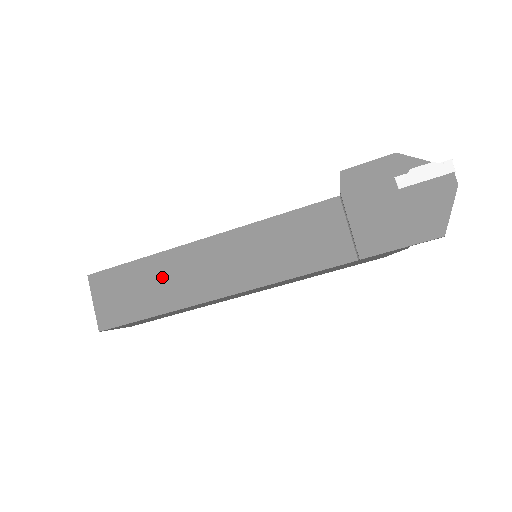
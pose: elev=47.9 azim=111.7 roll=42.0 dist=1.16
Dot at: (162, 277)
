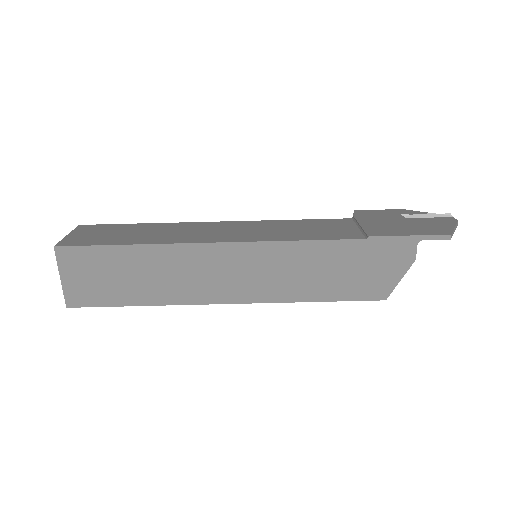
Dot at: (158, 231)
